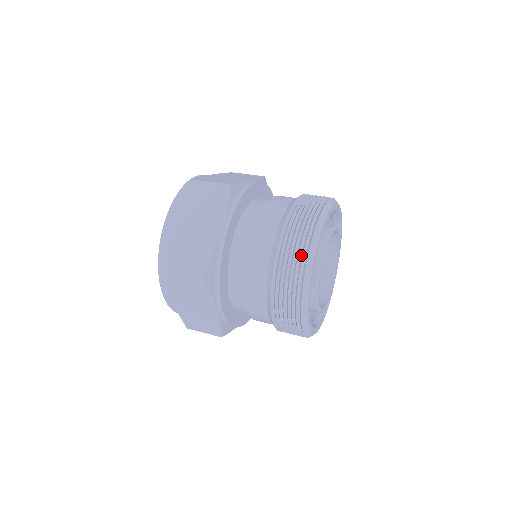
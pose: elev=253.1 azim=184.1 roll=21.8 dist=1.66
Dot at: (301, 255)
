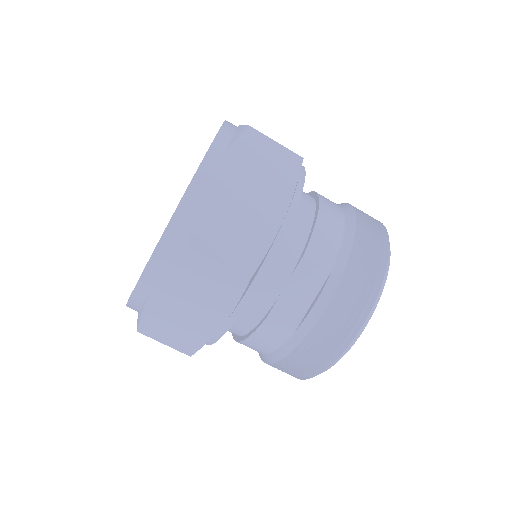
Dot at: (370, 284)
